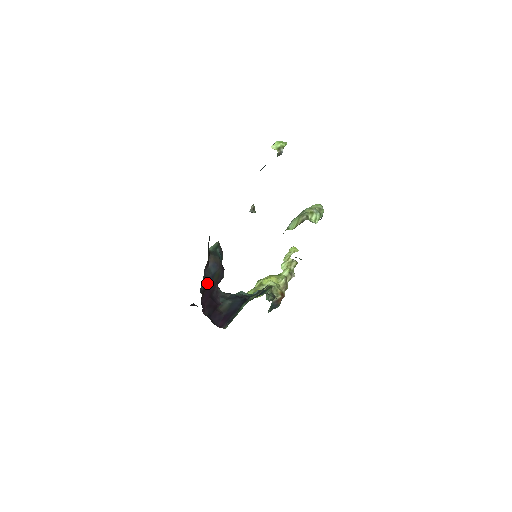
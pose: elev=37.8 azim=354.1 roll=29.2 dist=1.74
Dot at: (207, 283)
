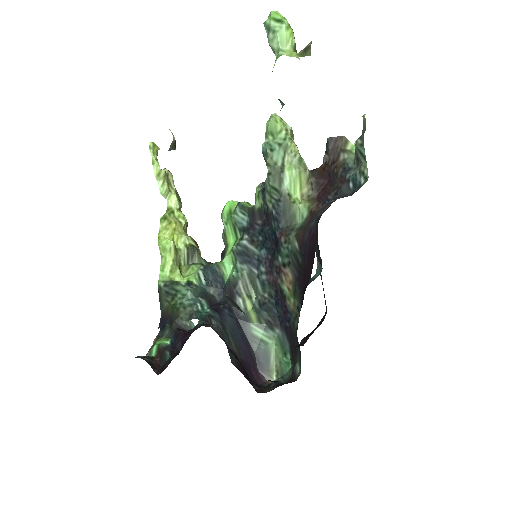
Dot at: occluded
